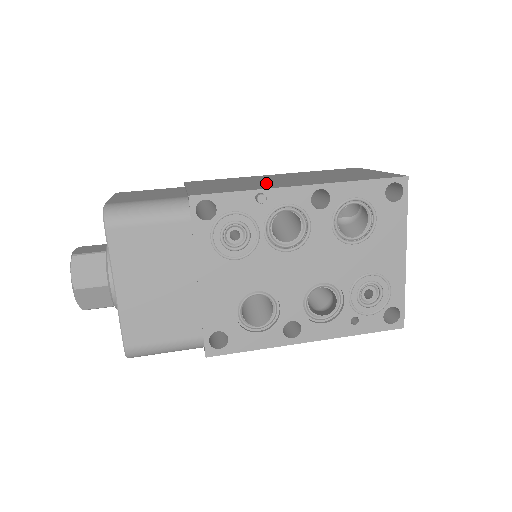
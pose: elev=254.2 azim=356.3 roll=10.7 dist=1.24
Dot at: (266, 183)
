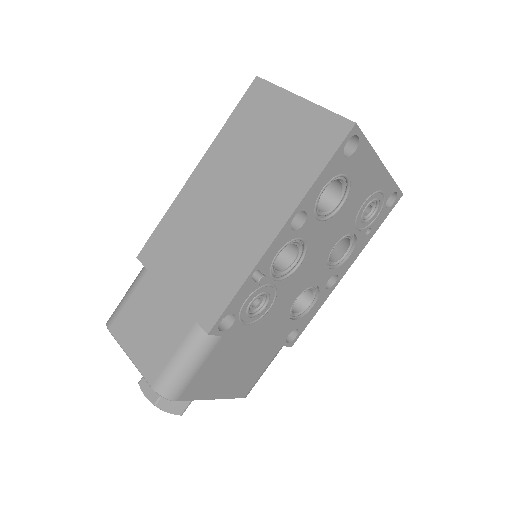
Dot at: (231, 234)
